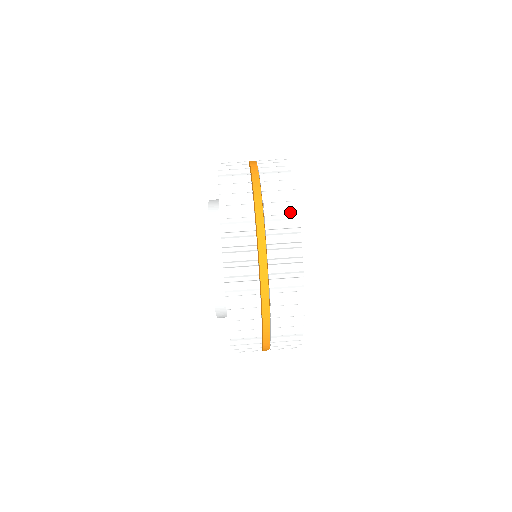
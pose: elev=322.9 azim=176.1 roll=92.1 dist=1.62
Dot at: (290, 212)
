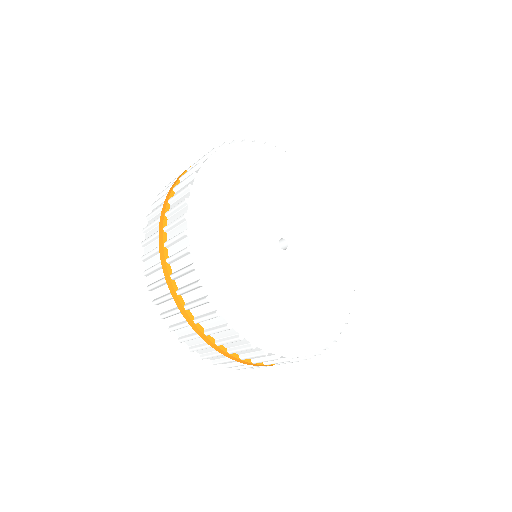
Dot at: occluded
